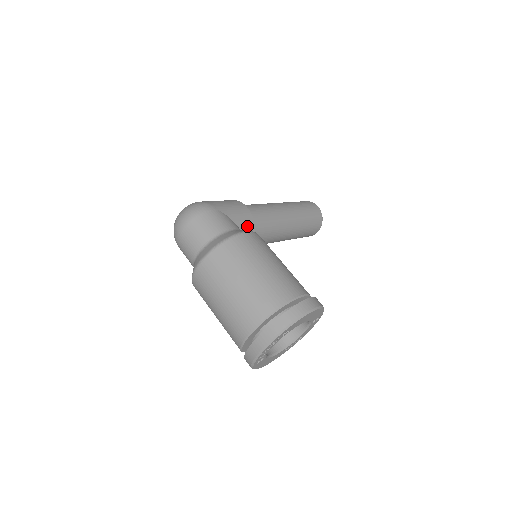
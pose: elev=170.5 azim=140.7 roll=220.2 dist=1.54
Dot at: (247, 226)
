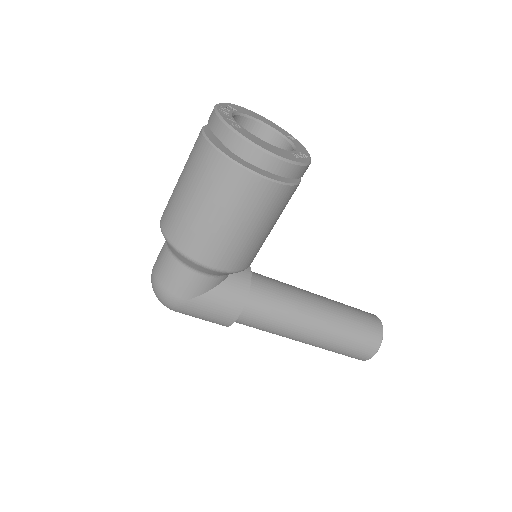
Dot at: occluded
